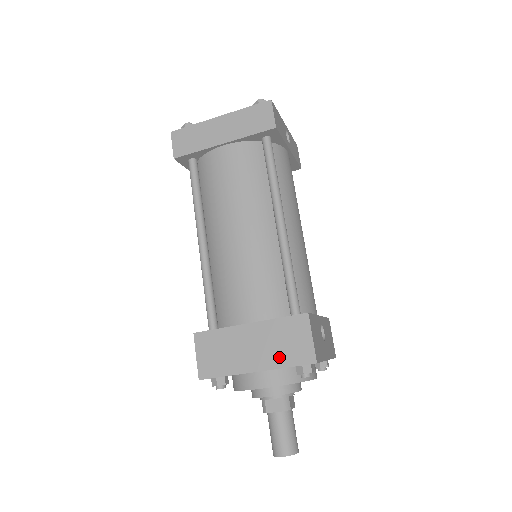
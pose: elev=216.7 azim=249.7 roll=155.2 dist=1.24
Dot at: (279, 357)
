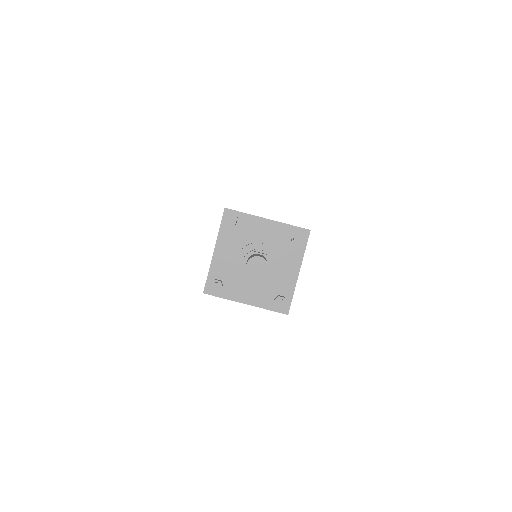
Dot at: occluded
